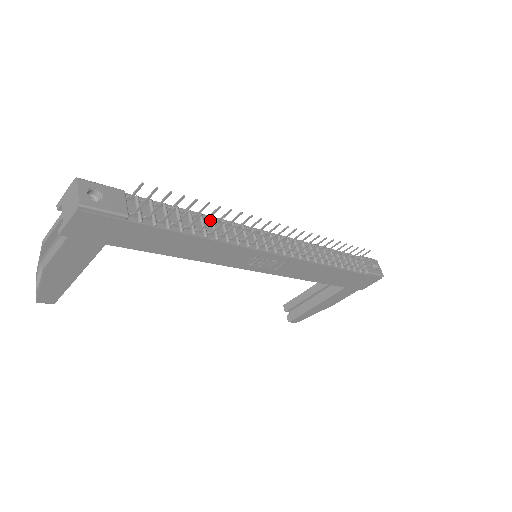
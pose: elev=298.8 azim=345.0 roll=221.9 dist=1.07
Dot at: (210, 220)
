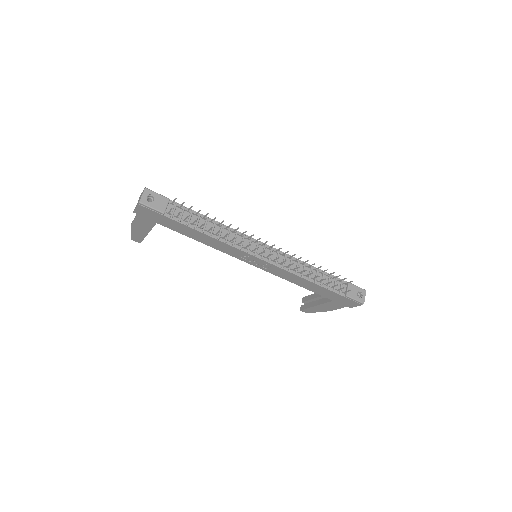
Dot at: (211, 227)
